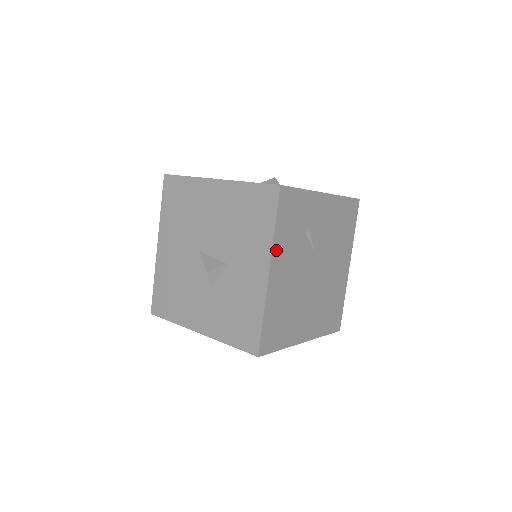
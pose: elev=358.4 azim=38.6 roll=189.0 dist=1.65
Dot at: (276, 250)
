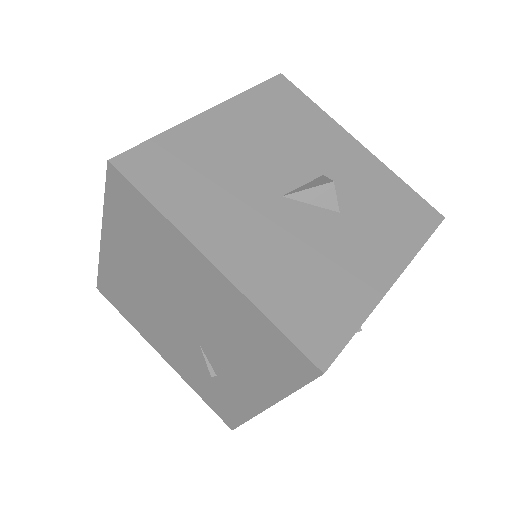
Dot at: occluded
